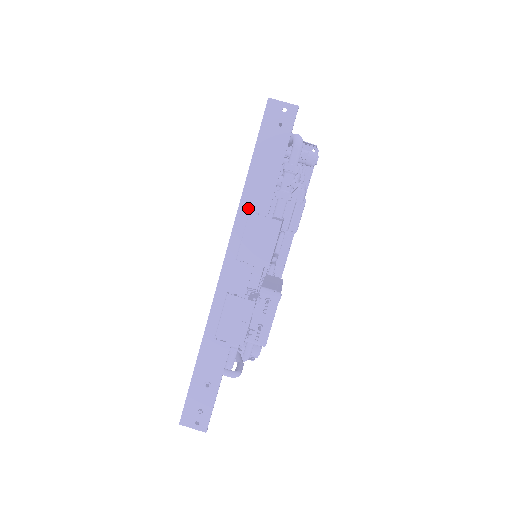
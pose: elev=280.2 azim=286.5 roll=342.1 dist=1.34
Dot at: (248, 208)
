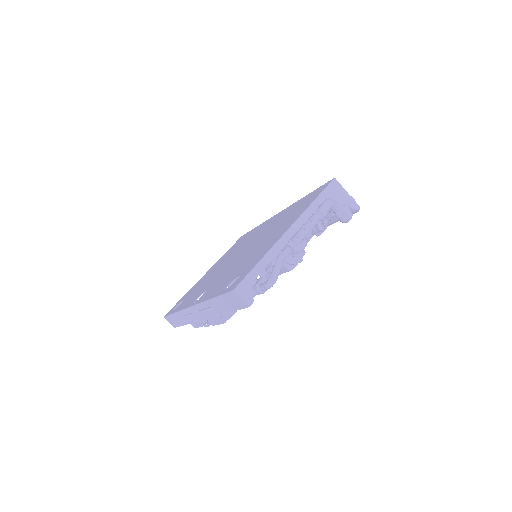
Dot at: (209, 306)
